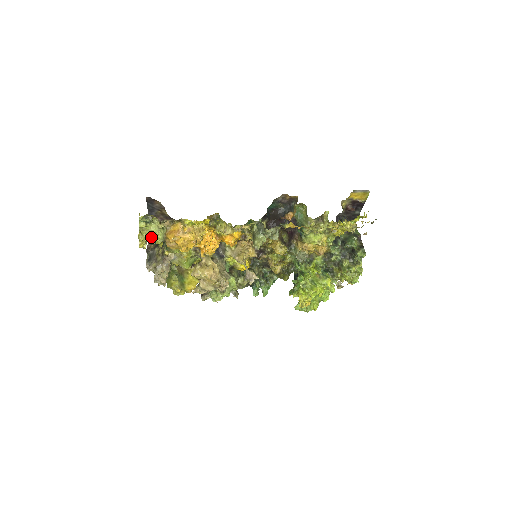
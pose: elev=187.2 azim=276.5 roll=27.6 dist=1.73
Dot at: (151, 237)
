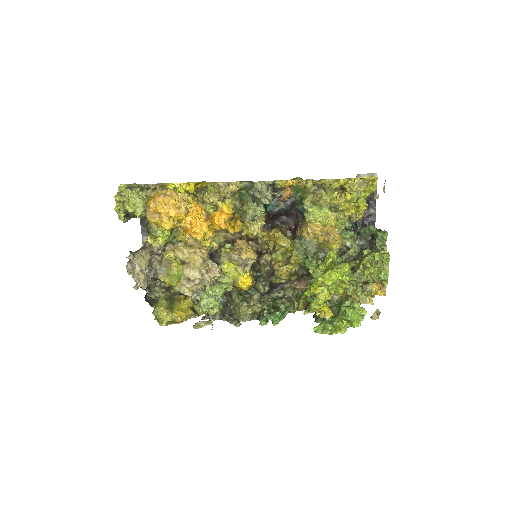
Dot at: (130, 204)
